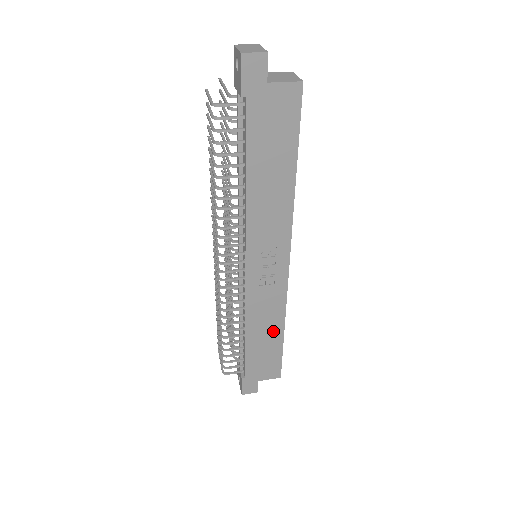
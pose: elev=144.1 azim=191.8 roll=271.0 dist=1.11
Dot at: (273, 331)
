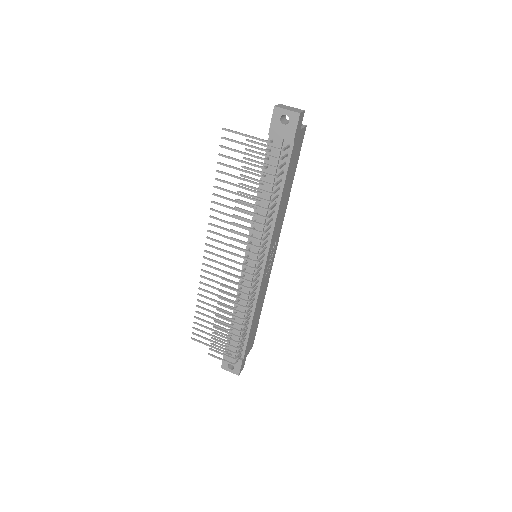
Dot at: (260, 309)
